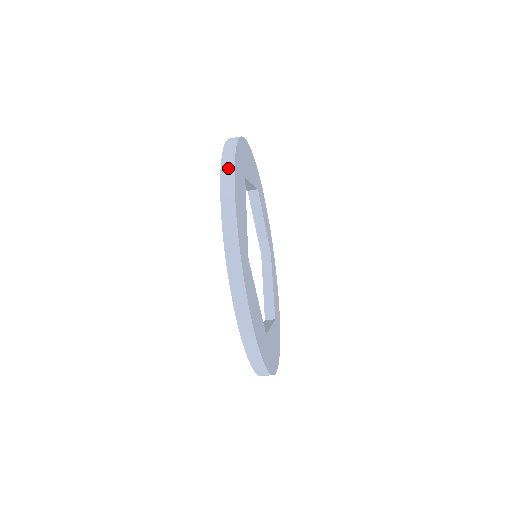
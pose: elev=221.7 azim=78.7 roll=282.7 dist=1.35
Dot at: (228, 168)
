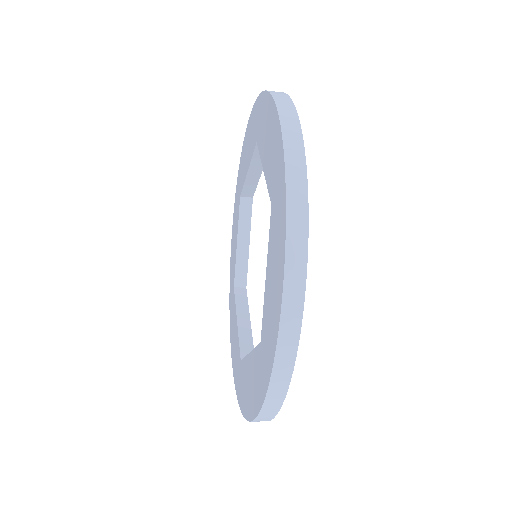
Dot at: (281, 94)
